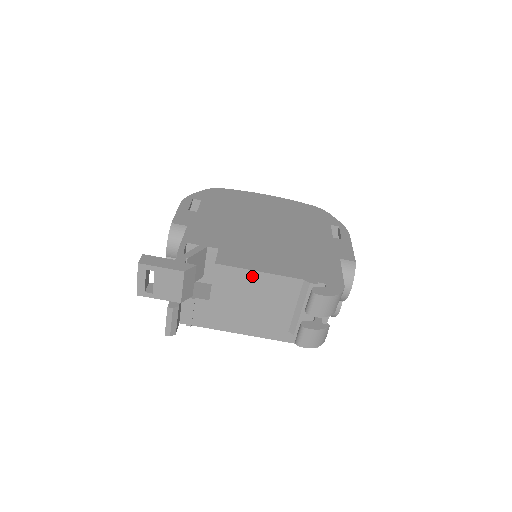
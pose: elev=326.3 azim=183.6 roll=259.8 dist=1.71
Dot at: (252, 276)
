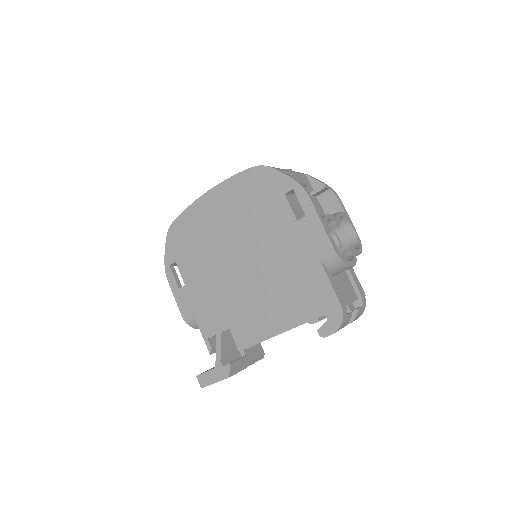
Dot at: occluded
